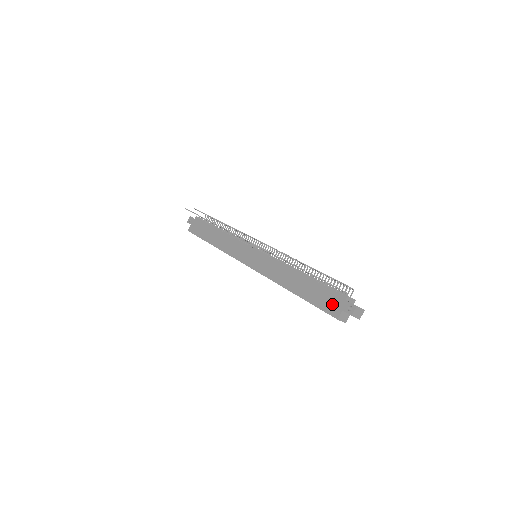
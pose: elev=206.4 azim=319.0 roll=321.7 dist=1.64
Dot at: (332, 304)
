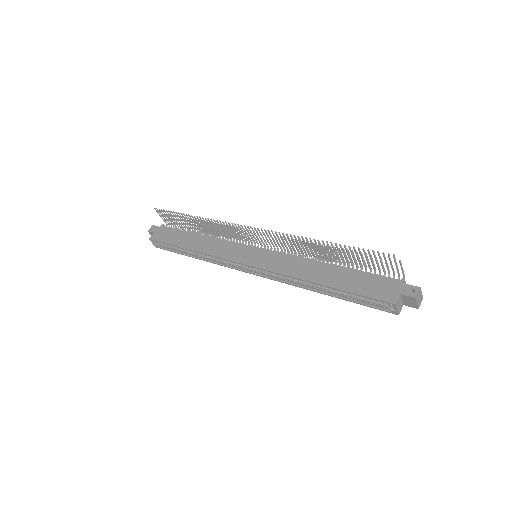
Dot at: (383, 289)
